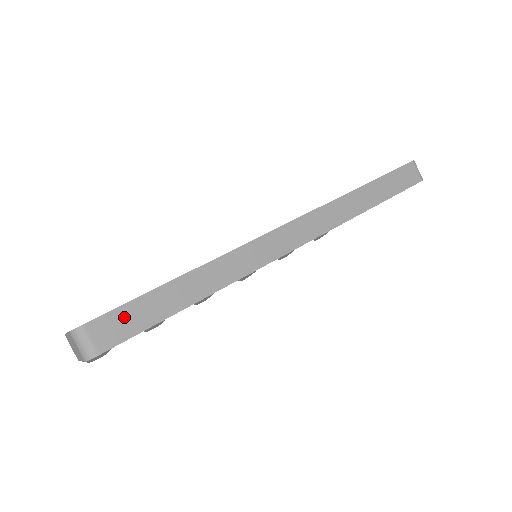
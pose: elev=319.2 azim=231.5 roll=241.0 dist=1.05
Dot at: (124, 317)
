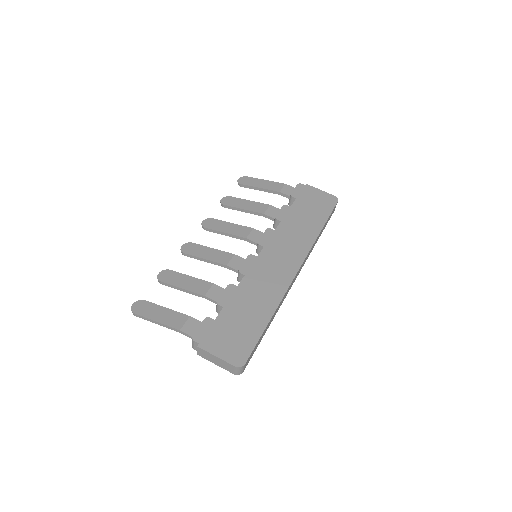
Dot at: (253, 351)
